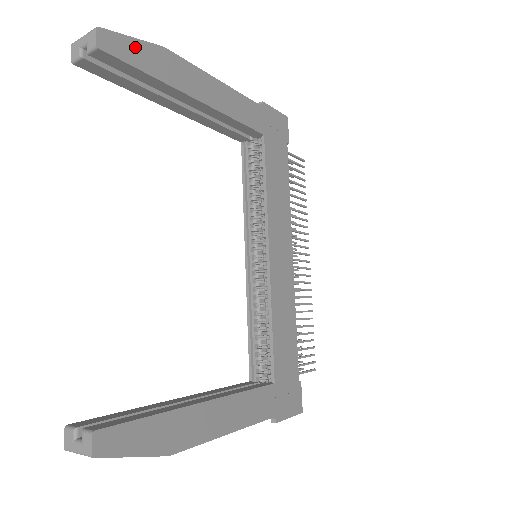
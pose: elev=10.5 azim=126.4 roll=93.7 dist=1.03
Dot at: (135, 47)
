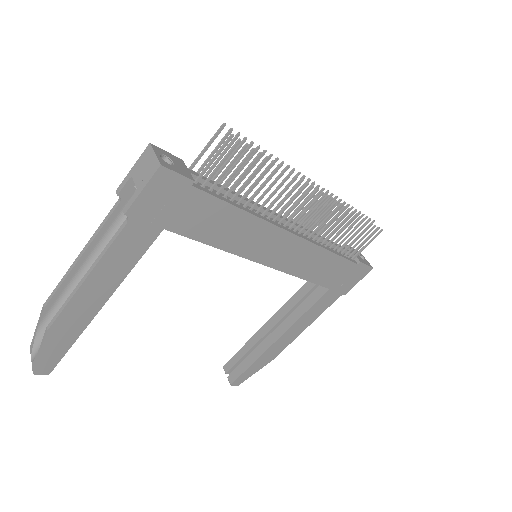
Dot at: (48, 352)
